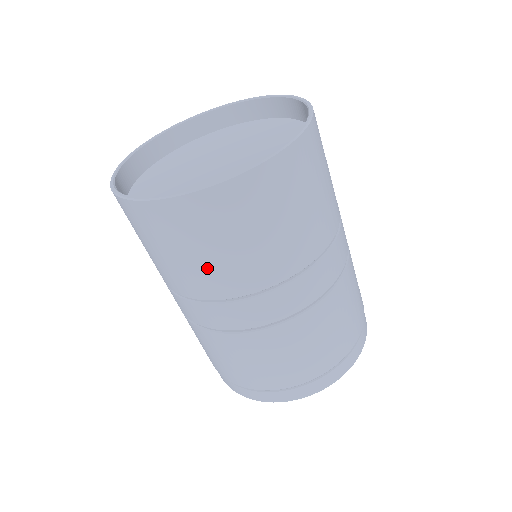
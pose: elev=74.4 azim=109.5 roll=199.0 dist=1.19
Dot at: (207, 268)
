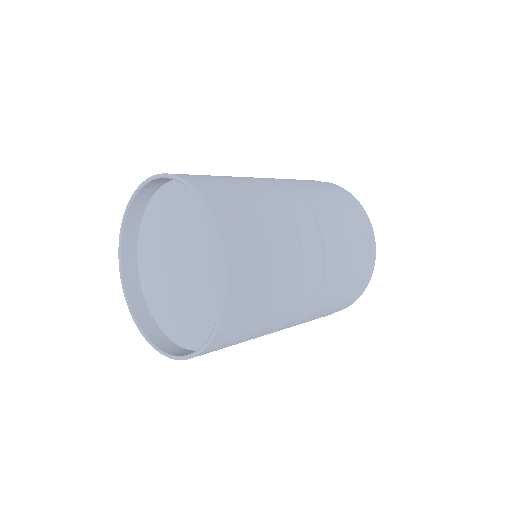
Dot at: occluded
